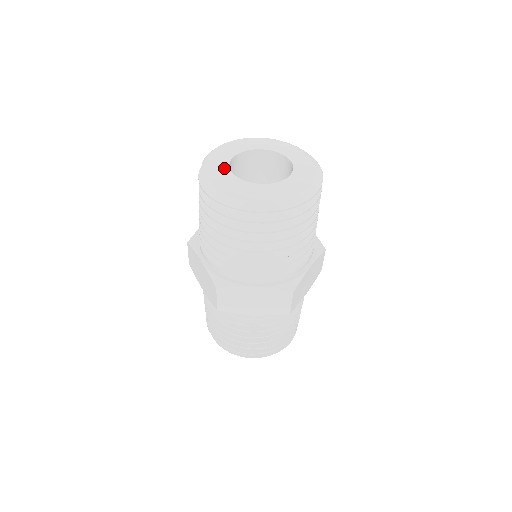
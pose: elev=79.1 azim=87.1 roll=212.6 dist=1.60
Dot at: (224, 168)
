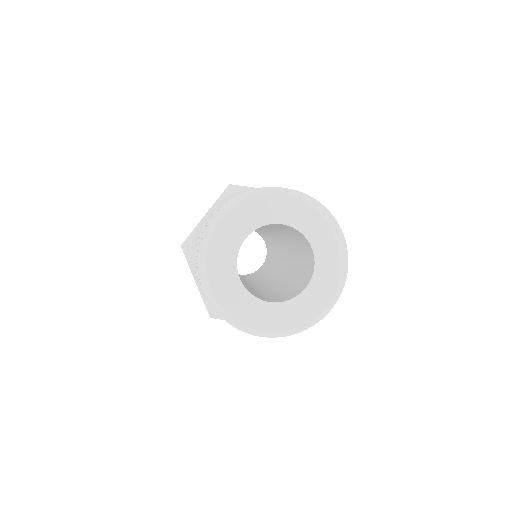
Dot at: (230, 267)
